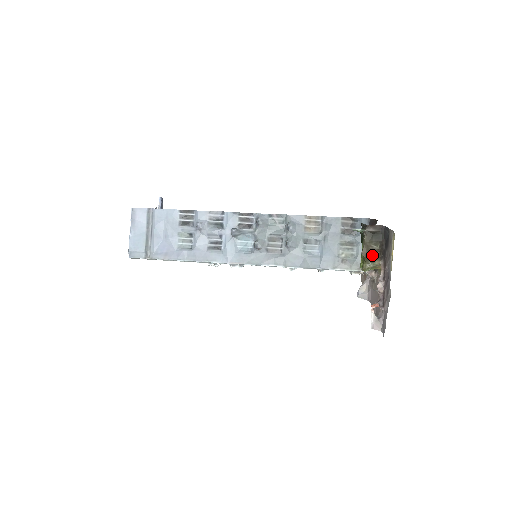
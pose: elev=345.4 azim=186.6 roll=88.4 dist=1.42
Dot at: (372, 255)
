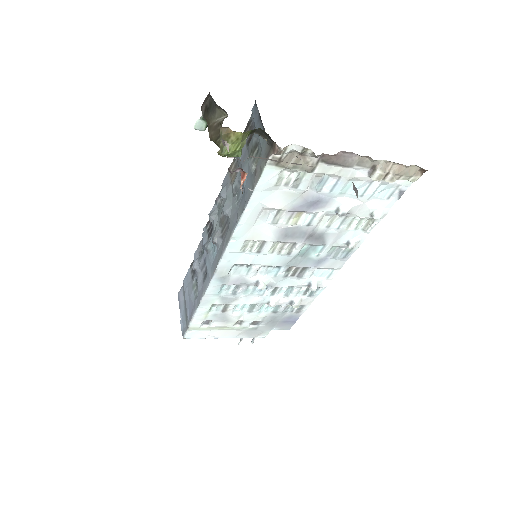
Dot at: occluded
